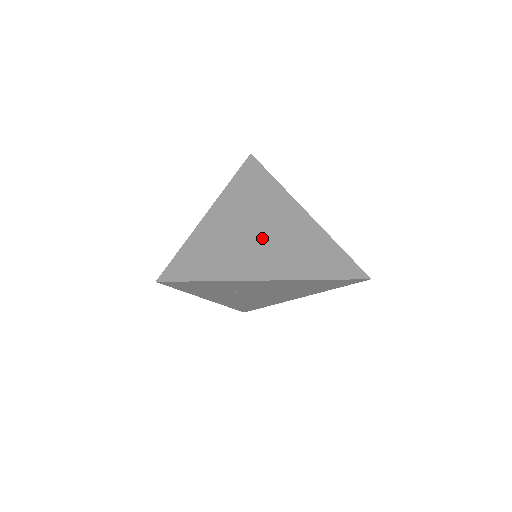
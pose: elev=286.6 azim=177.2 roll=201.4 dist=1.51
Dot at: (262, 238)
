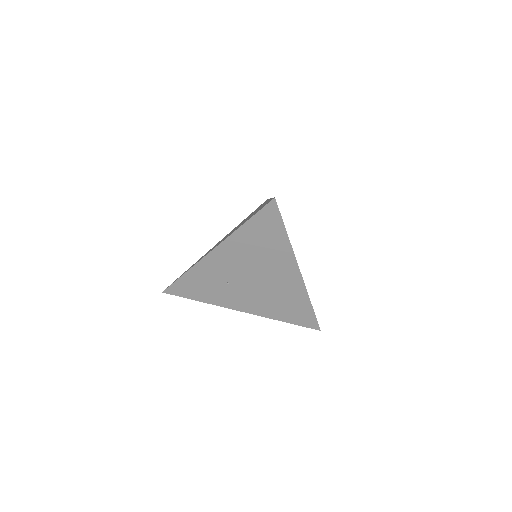
Dot at: occluded
